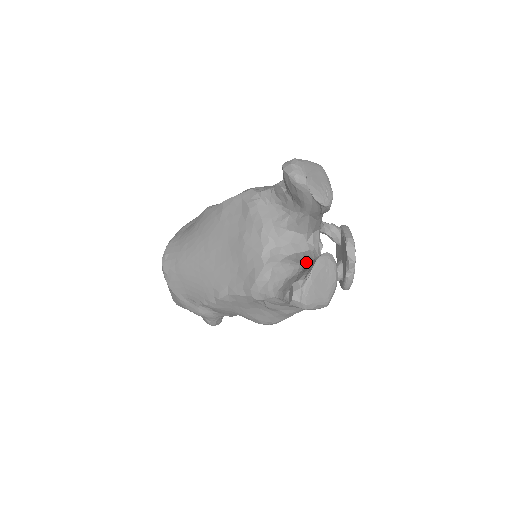
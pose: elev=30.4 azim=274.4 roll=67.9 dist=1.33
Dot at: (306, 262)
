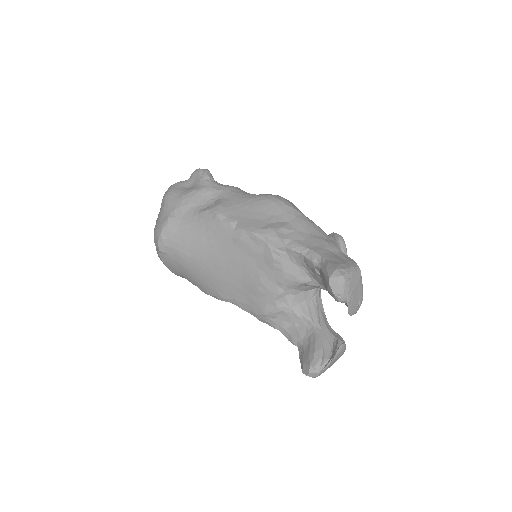
Dot at: (316, 320)
